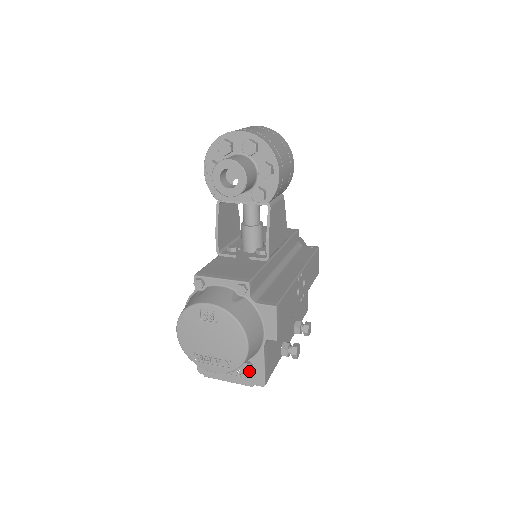
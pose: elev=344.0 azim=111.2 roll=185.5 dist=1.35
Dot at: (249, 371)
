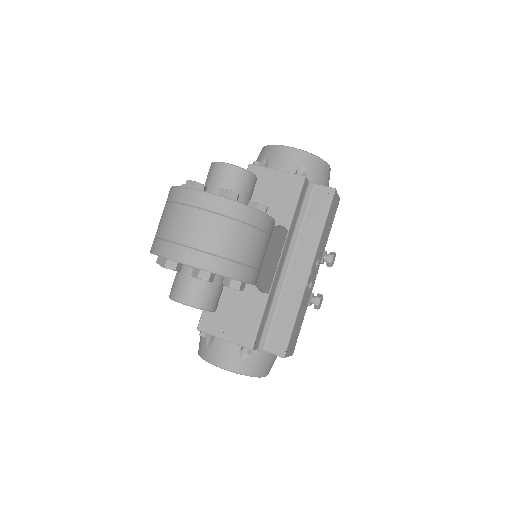
Dot at: occluded
